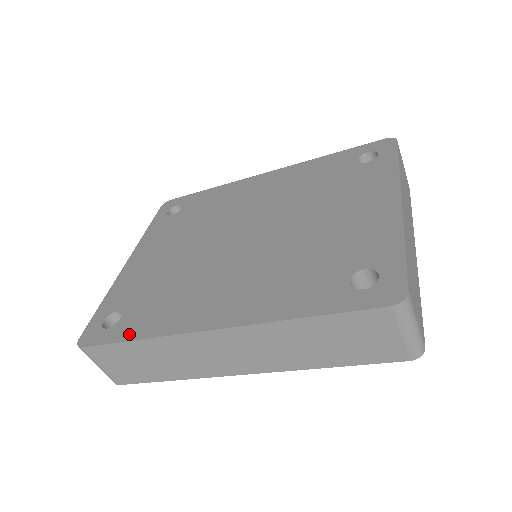
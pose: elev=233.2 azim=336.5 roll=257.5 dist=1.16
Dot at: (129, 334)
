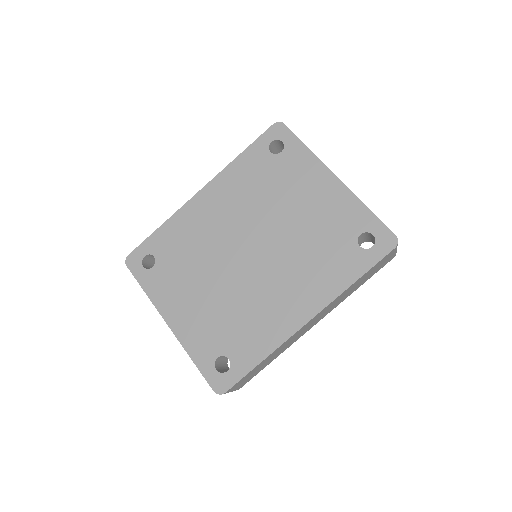
Dot at: (252, 362)
